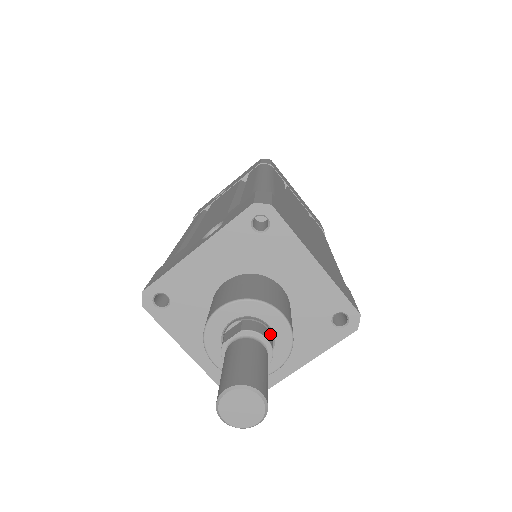
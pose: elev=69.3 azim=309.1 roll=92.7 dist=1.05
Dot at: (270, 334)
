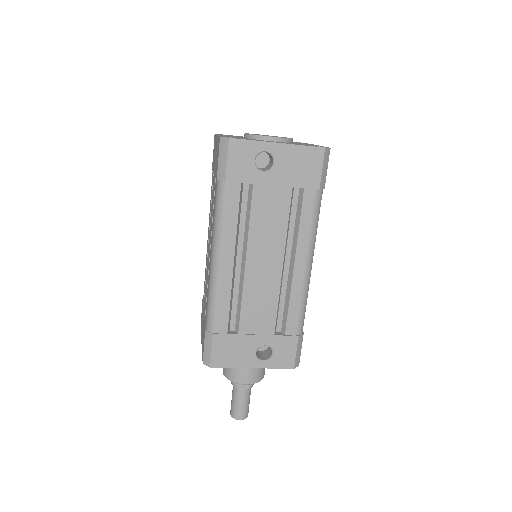
Dot at: occluded
